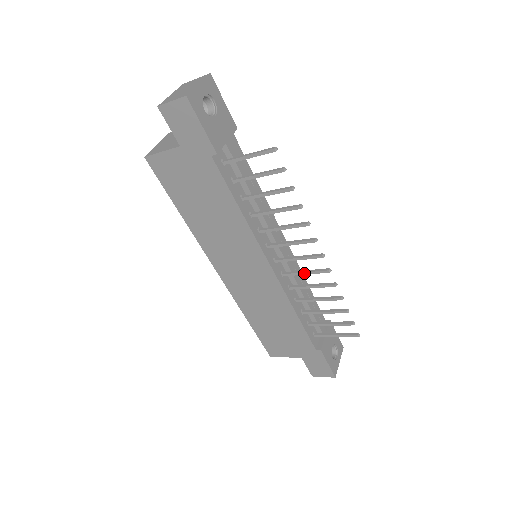
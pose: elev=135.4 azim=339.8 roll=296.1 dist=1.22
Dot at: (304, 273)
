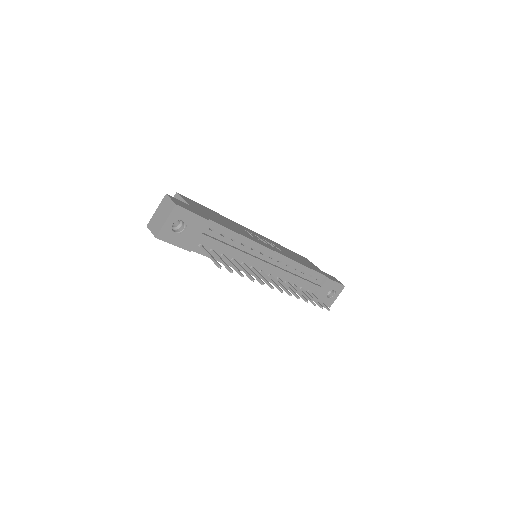
Dot at: (279, 285)
